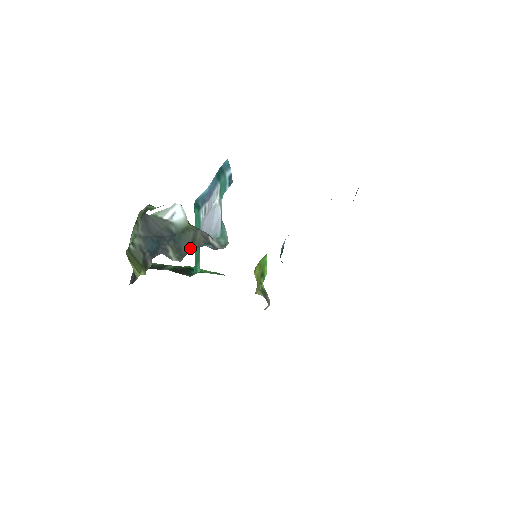
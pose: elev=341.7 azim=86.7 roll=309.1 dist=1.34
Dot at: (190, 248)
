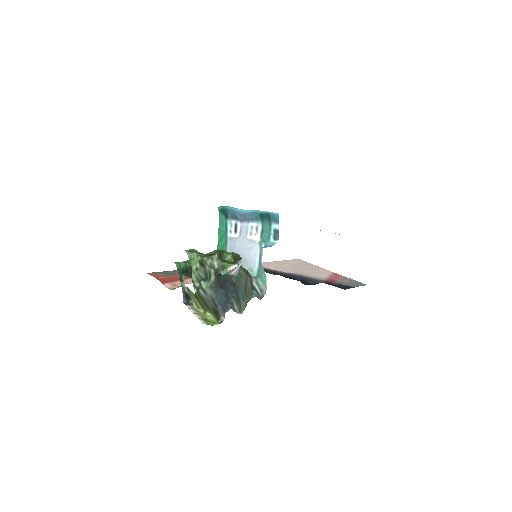
Dot at: (244, 297)
